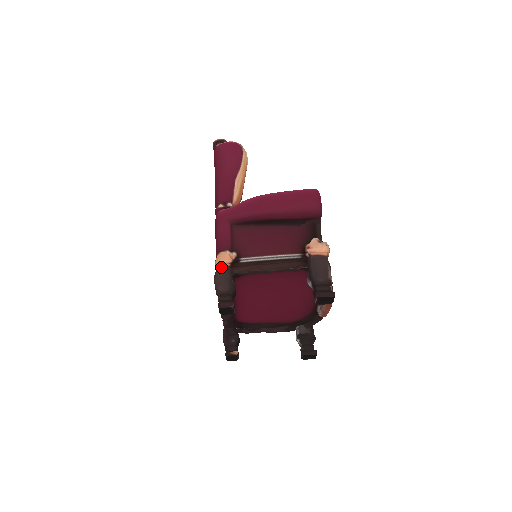
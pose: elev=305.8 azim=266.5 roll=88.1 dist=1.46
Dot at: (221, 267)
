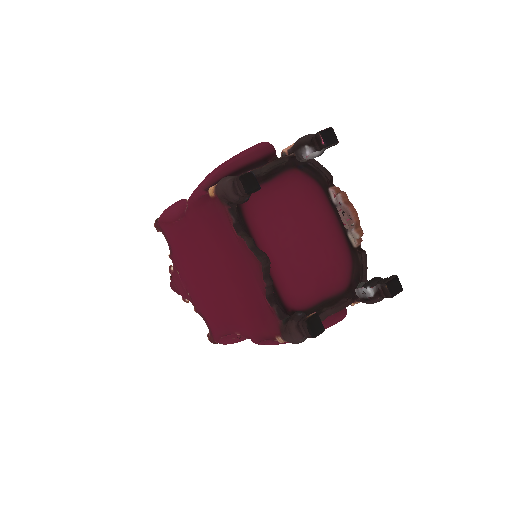
Dot at: occluded
